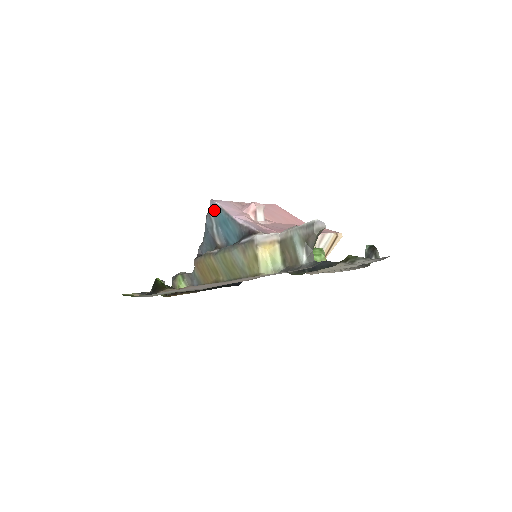
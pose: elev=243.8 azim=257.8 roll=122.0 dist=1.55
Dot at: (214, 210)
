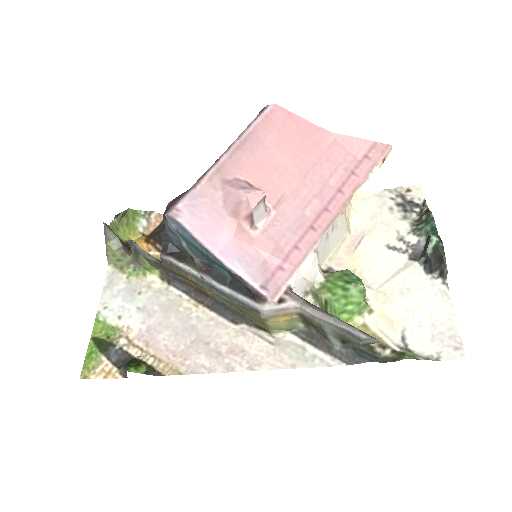
Dot at: (178, 232)
